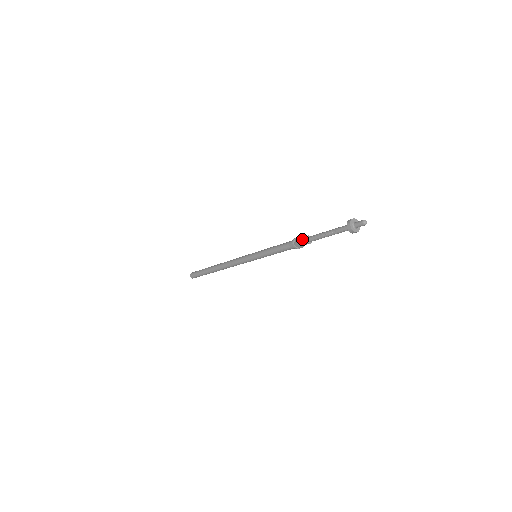
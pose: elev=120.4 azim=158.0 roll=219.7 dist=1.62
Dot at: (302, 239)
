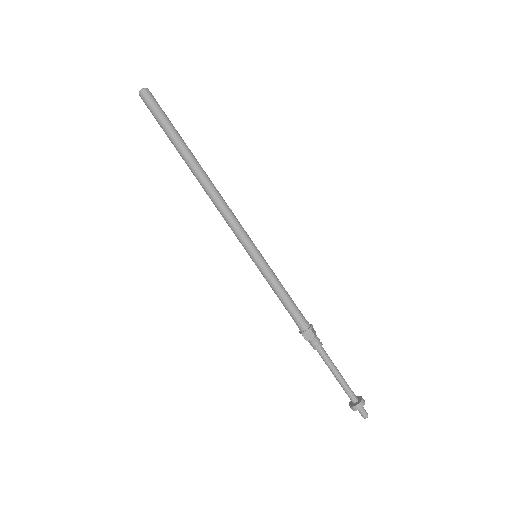
Dot at: (313, 345)
